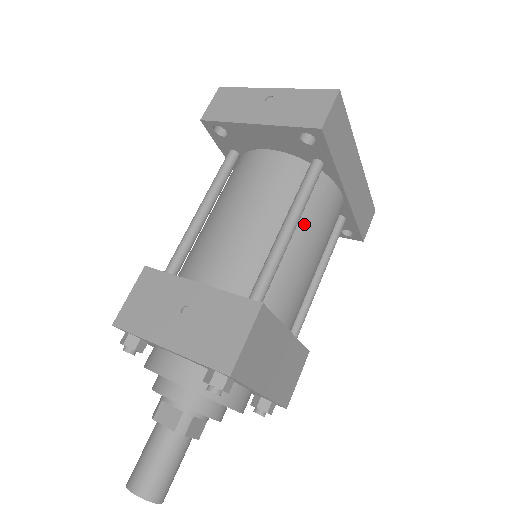
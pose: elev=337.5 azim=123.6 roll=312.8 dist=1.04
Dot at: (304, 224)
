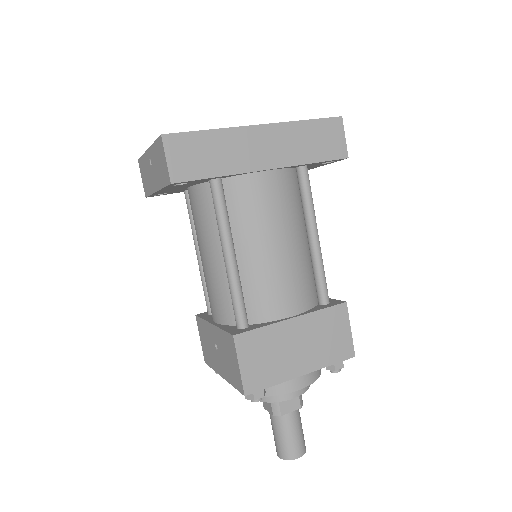
Dot at: (243, 234)
